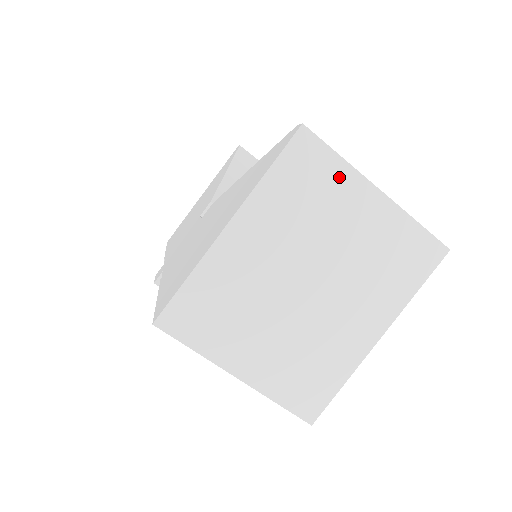
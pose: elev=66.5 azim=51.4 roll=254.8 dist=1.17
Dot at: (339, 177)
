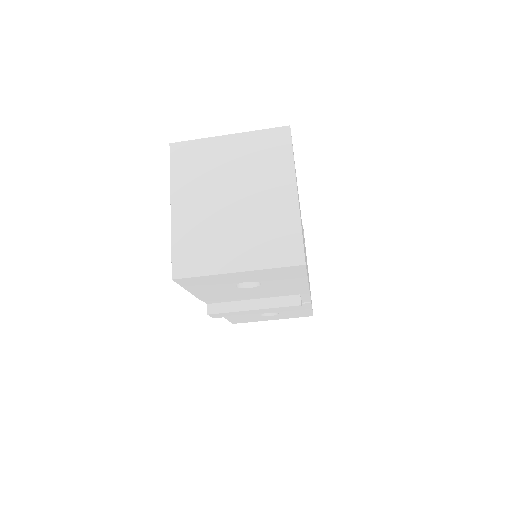
Dot at: (204, 147)
